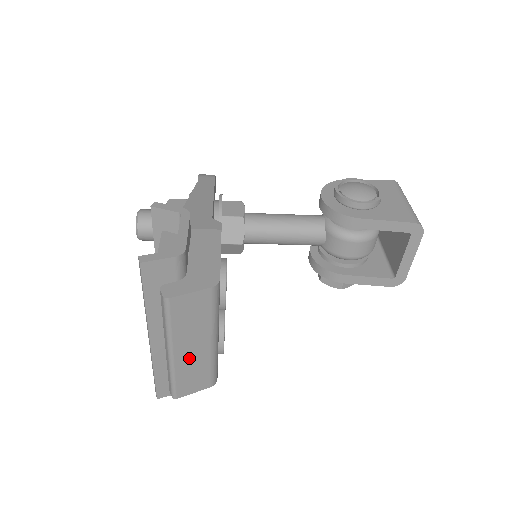
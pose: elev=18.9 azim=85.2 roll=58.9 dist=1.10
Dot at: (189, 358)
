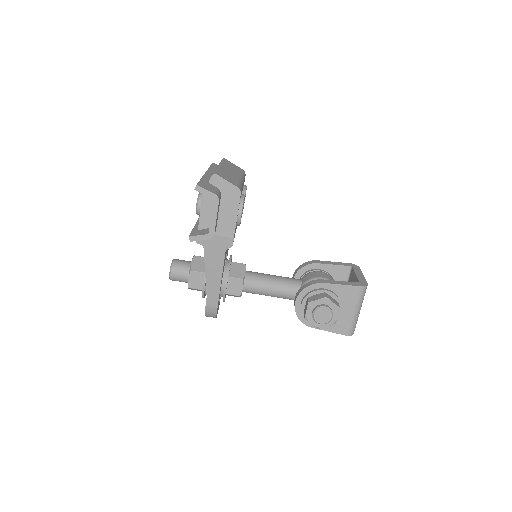
Dot at: (228, 172)
